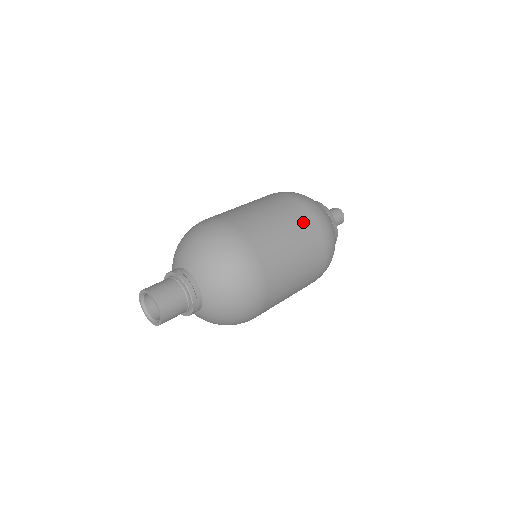
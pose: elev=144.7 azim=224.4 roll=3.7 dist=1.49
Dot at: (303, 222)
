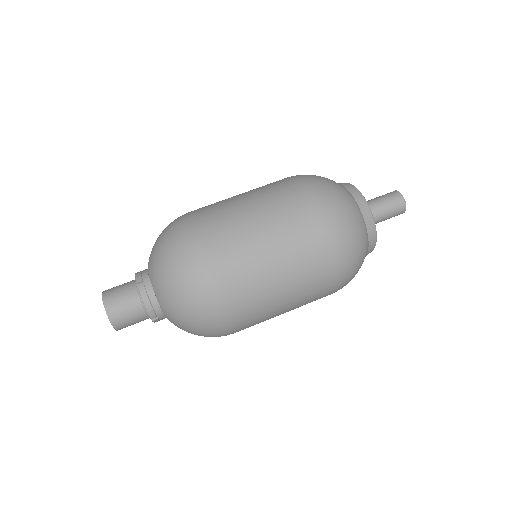
Dot at: (306, 244)
